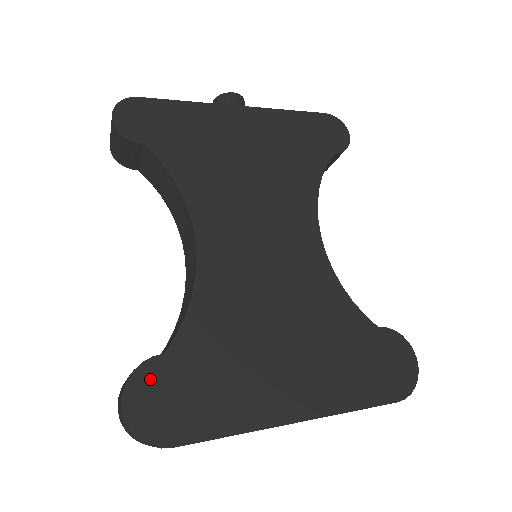
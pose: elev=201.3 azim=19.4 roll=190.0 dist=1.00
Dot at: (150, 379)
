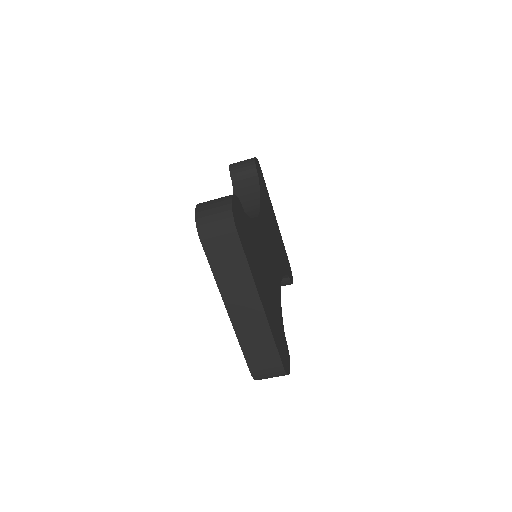
Dot at: (240, 208)
